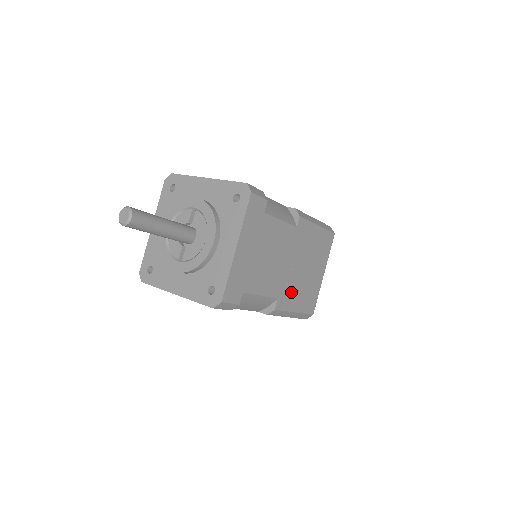
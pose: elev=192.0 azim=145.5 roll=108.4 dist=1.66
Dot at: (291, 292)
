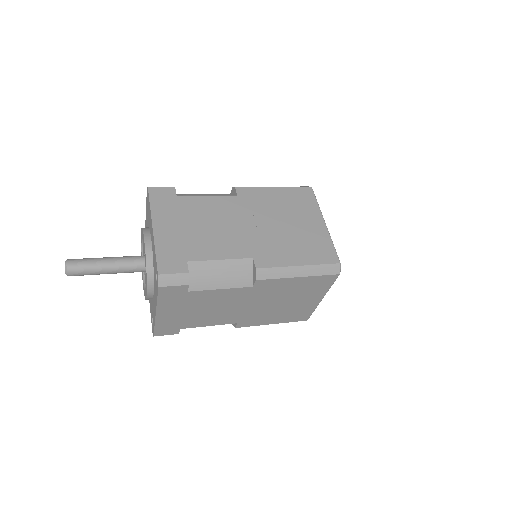
Dot at: (260, 317)
